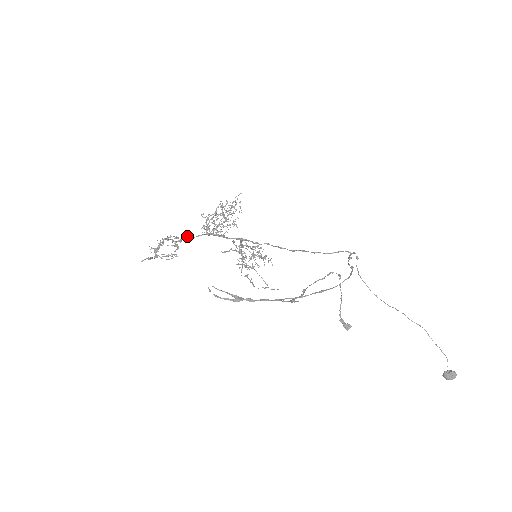
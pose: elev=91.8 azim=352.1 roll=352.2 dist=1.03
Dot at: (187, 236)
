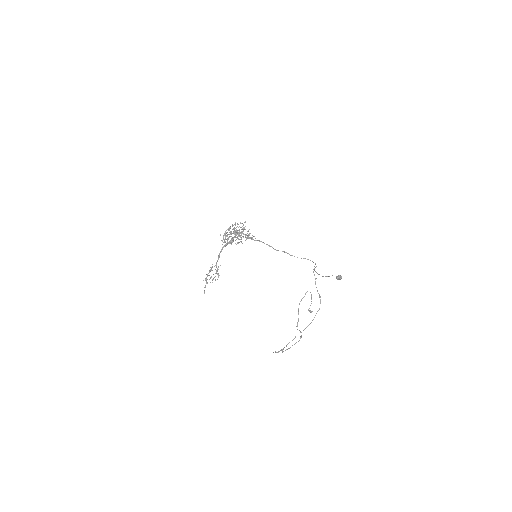
Dot at: occluded
